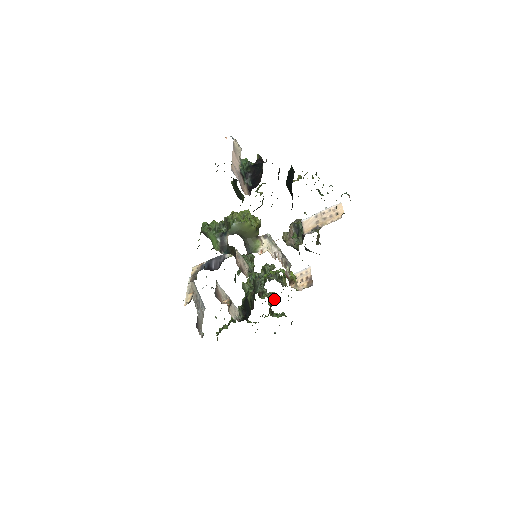
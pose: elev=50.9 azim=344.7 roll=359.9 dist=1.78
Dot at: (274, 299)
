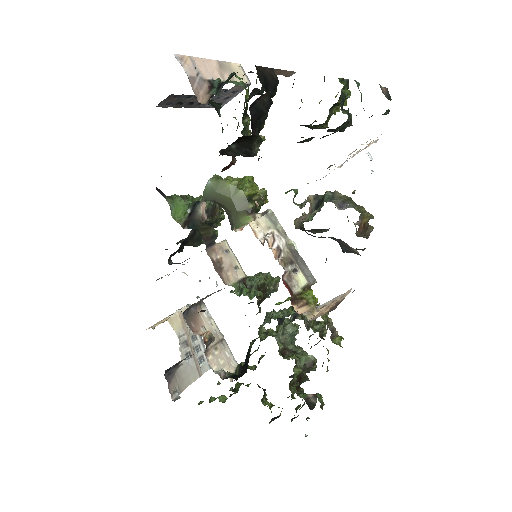
Dot at: (311, 368)
